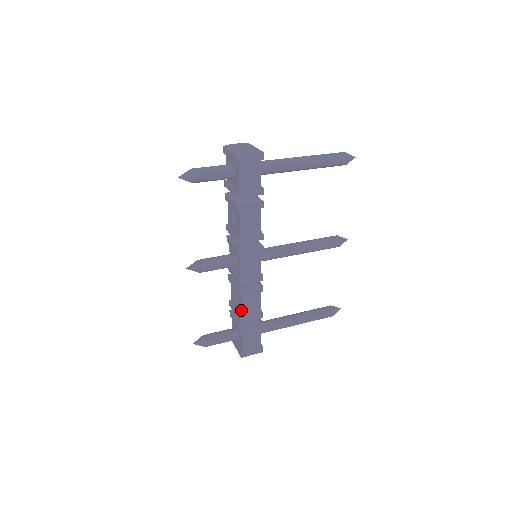
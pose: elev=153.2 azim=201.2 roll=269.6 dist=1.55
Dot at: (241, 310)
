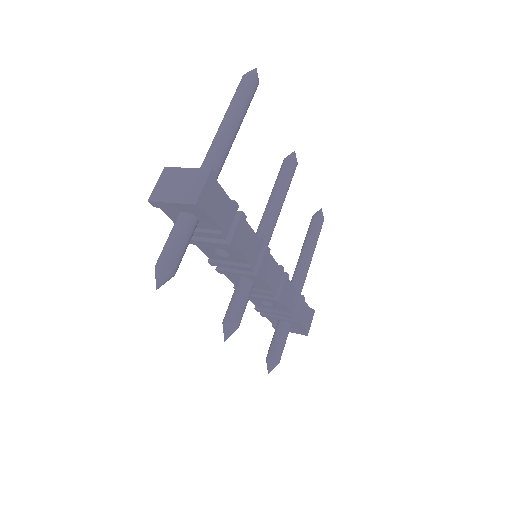
Dot at: (285, 310)
